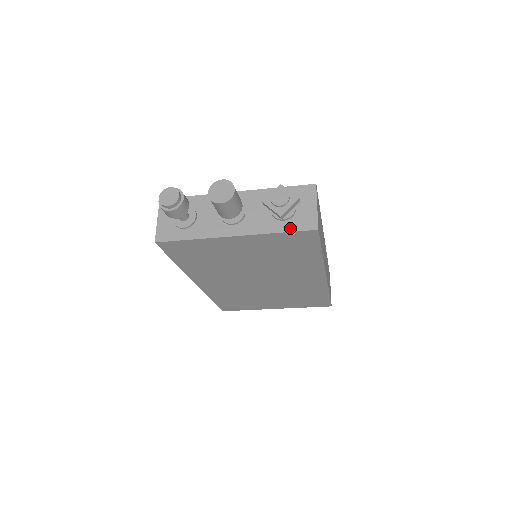
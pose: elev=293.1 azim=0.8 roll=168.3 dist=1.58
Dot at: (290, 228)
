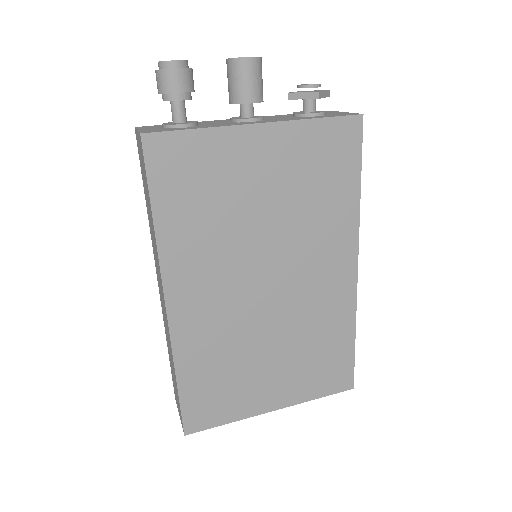
Dot at: (329, 116)
